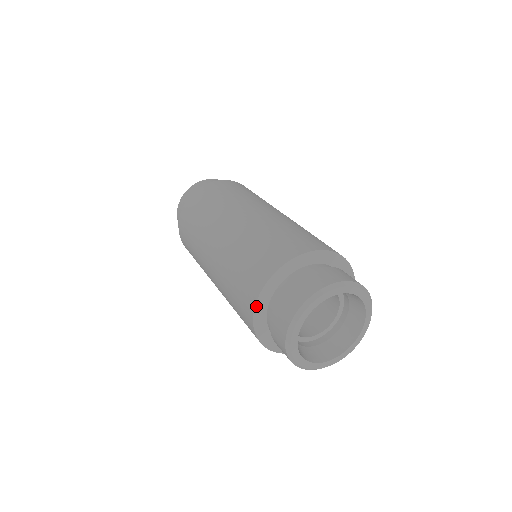
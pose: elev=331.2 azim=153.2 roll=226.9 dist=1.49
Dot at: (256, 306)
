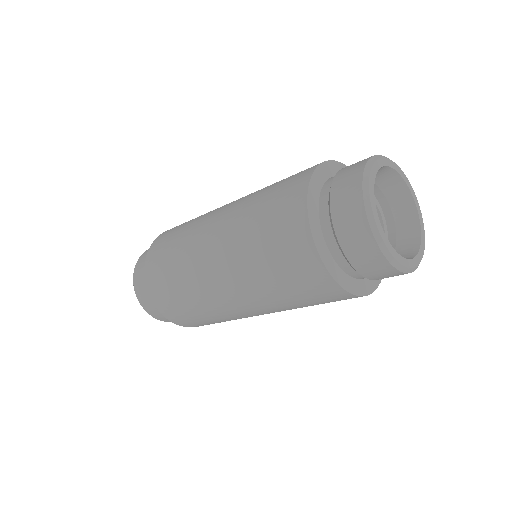
Dot at: (325, 163)
